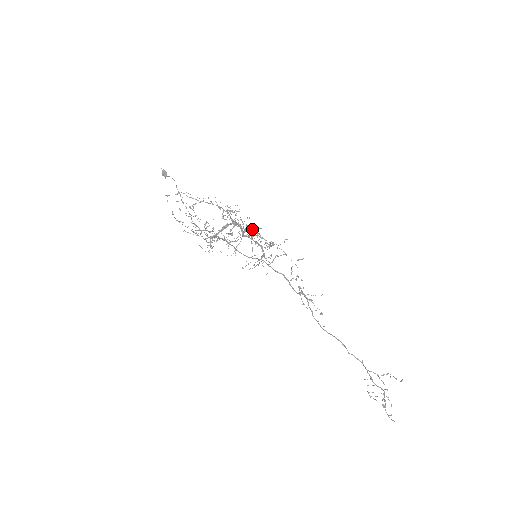
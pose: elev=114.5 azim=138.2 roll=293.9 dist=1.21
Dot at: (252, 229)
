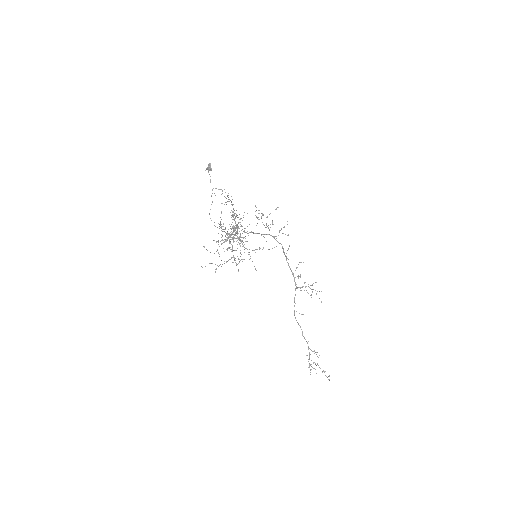
Dot at: occluded
